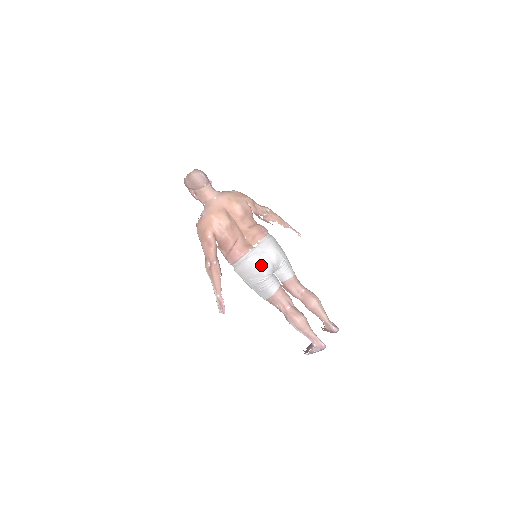
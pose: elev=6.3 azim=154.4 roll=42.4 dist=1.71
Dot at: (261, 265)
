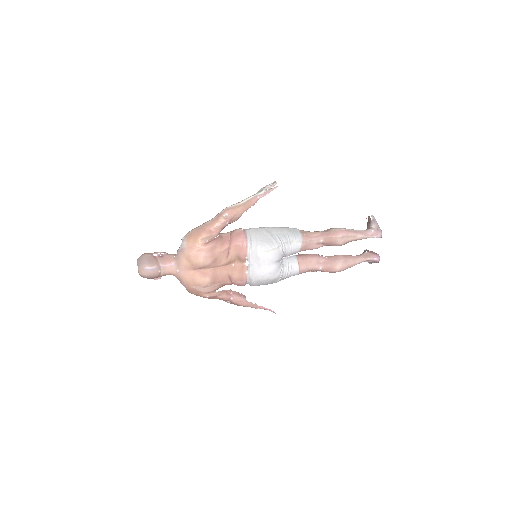
Dot at: (267, 277)
